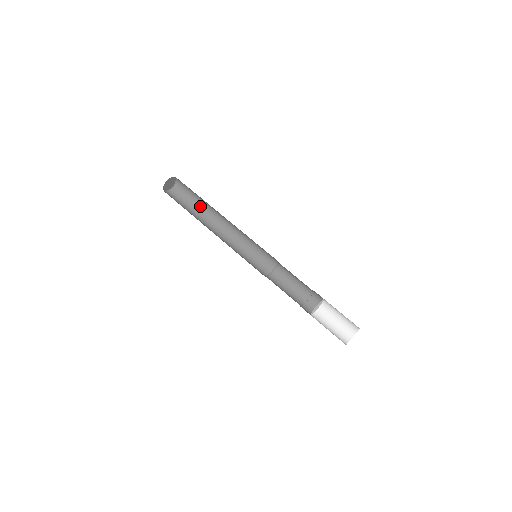
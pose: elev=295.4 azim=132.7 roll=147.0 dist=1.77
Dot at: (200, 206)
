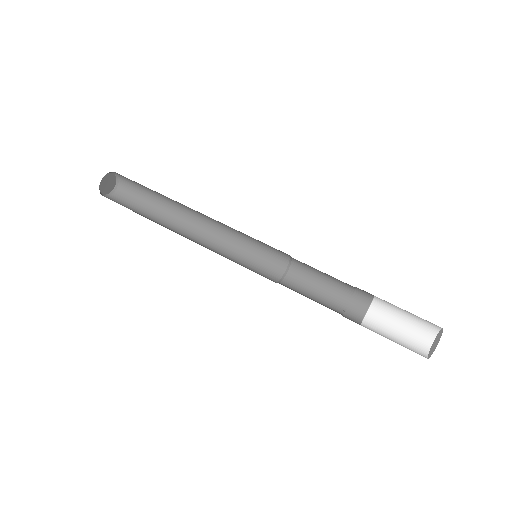
Dot at: (160, 197)
